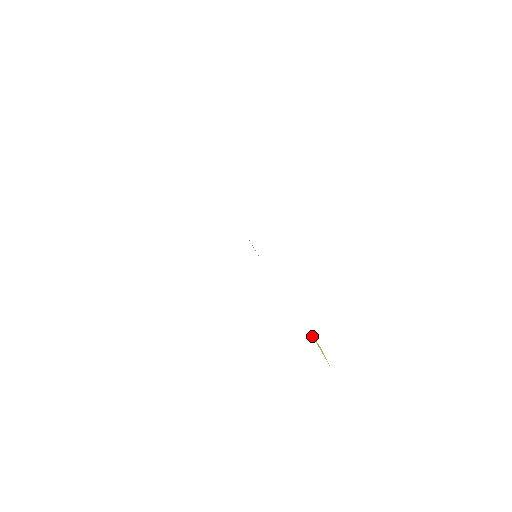
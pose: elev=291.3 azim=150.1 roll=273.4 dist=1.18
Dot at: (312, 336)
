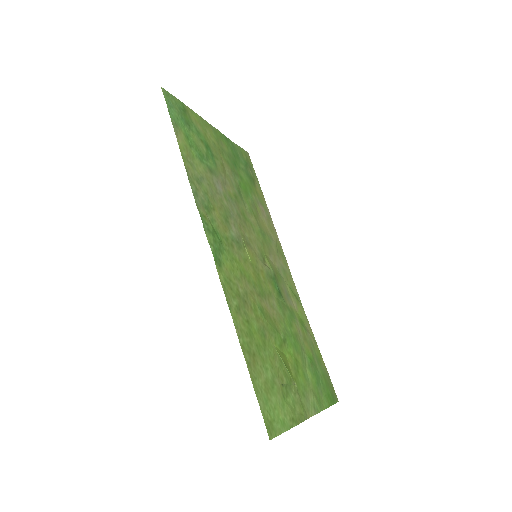
Dot at: (276, 350)
